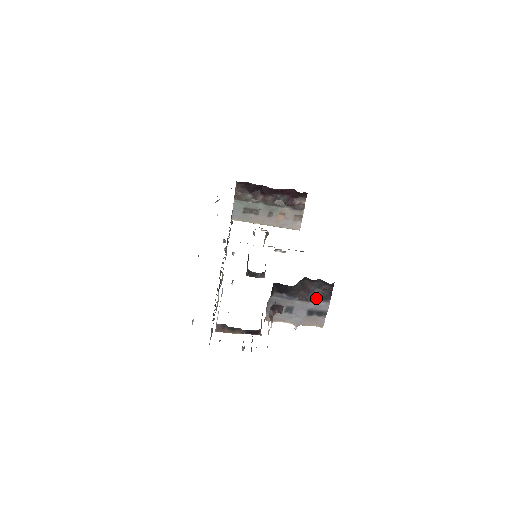
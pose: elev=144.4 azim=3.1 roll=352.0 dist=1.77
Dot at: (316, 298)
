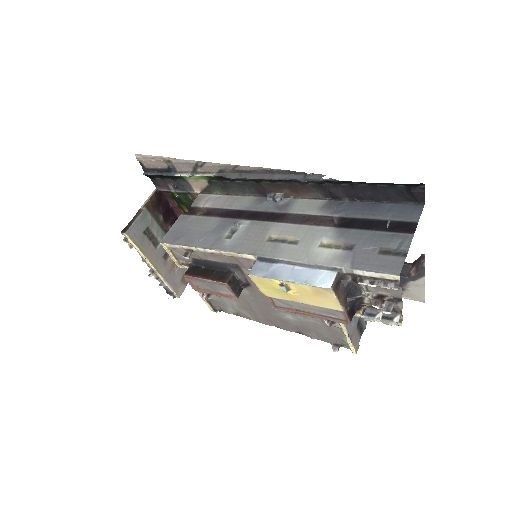
Dot at: occluded
